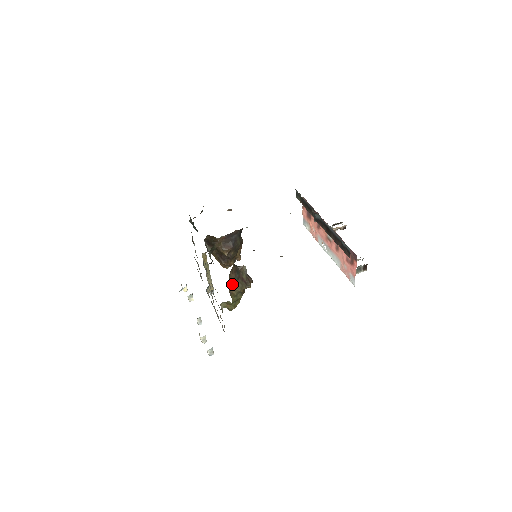
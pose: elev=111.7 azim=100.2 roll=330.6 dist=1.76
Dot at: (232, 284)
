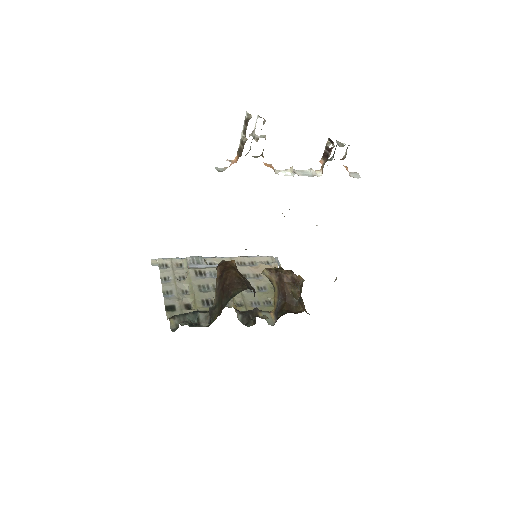
Dot at: occluded
